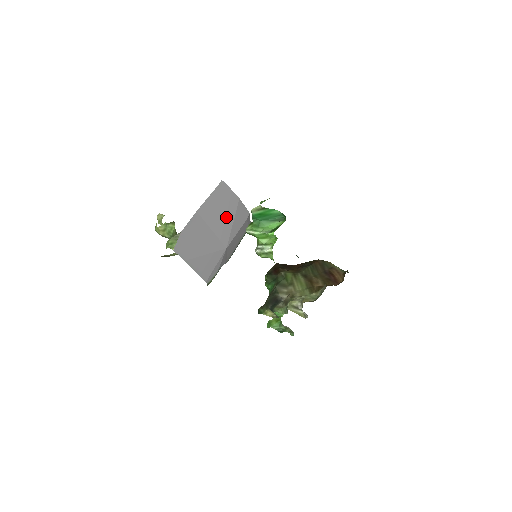
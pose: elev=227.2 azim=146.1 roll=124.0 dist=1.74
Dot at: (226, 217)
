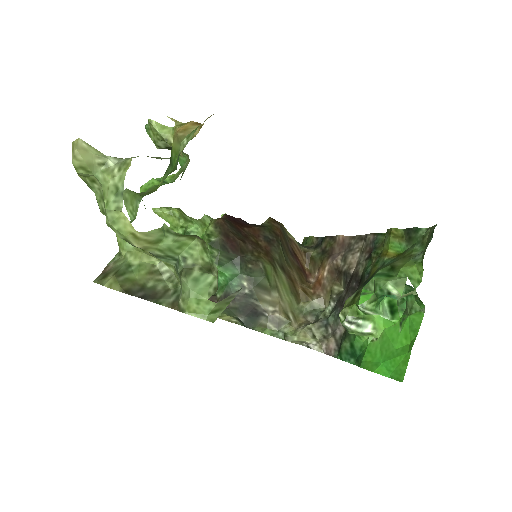
Dot at: occluded
